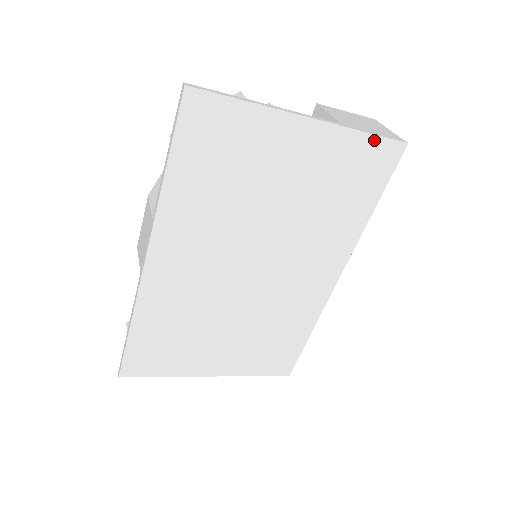
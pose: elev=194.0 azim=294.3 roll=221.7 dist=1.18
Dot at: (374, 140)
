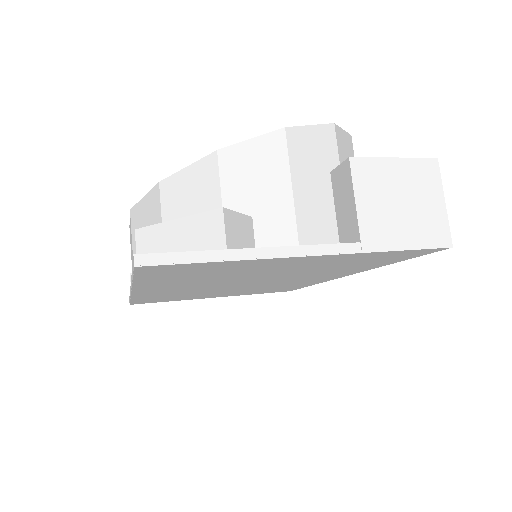
Dot at: (403, 251)
